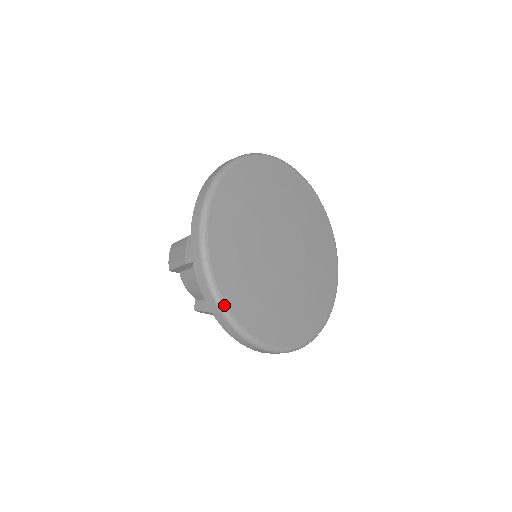
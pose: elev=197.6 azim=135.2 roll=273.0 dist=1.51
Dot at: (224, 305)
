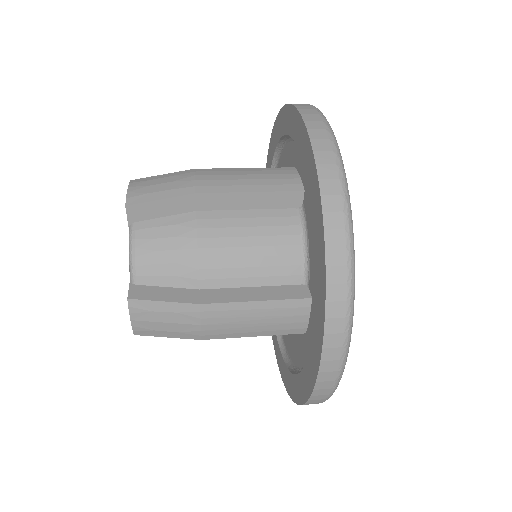
Dot at: occluded
